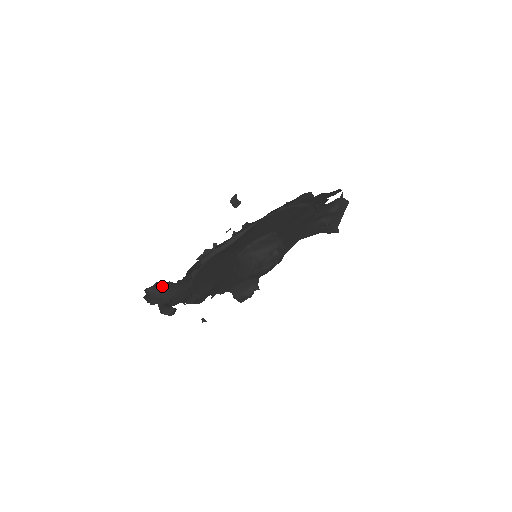
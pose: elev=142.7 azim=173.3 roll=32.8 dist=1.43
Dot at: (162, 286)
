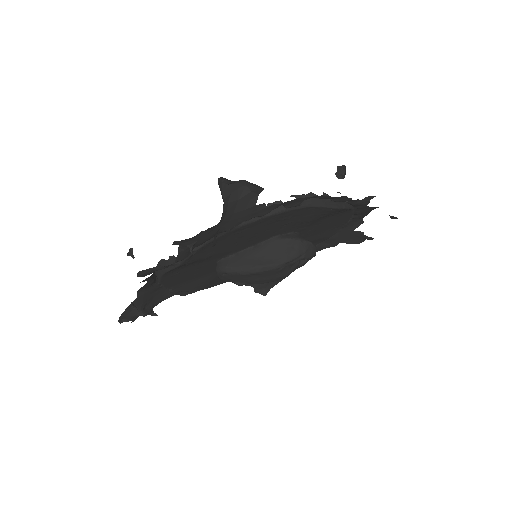
Dot at: (233, 194)
